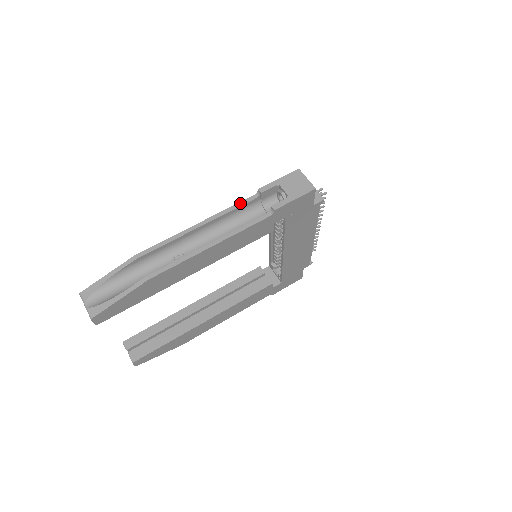
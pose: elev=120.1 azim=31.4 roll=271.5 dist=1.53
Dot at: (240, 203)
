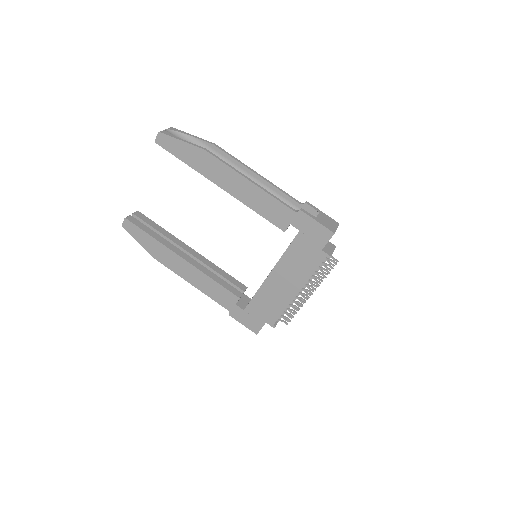
Dot at: (289, 195)
